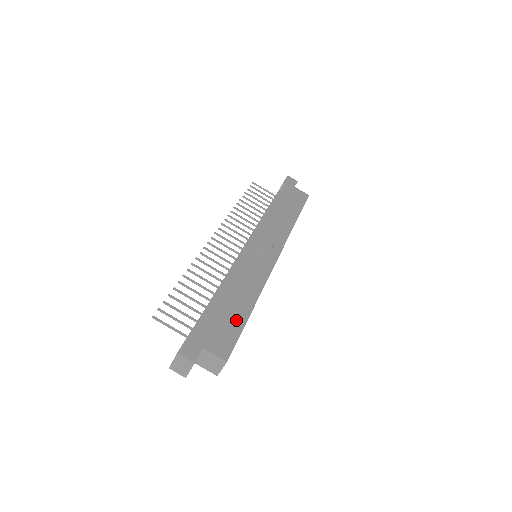
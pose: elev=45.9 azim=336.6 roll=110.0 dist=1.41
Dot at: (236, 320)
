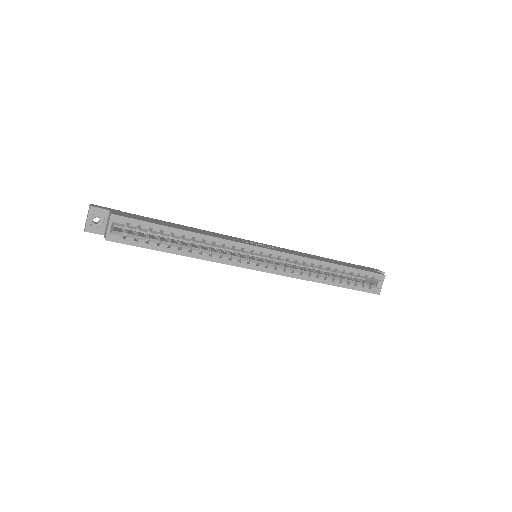
Dot at: (160, 223)
